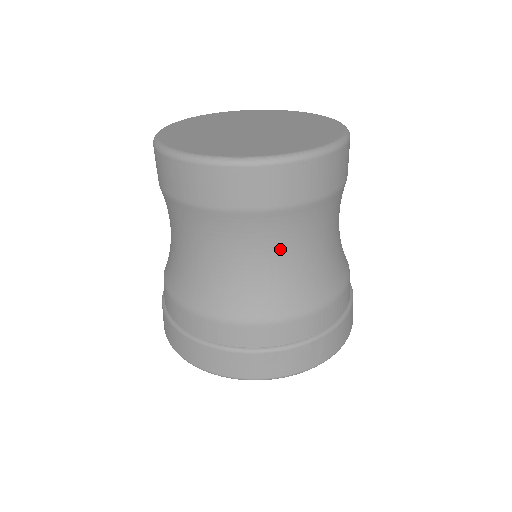
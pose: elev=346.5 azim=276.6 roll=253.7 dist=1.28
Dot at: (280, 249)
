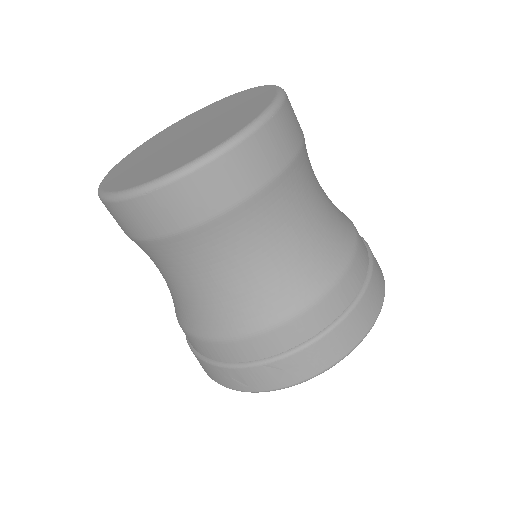
Dot at: (194, 272)
